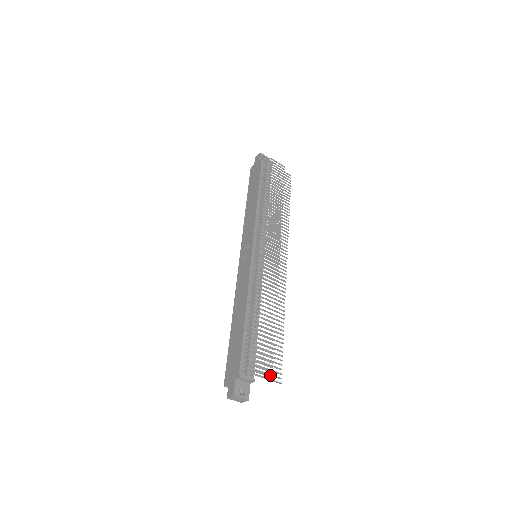
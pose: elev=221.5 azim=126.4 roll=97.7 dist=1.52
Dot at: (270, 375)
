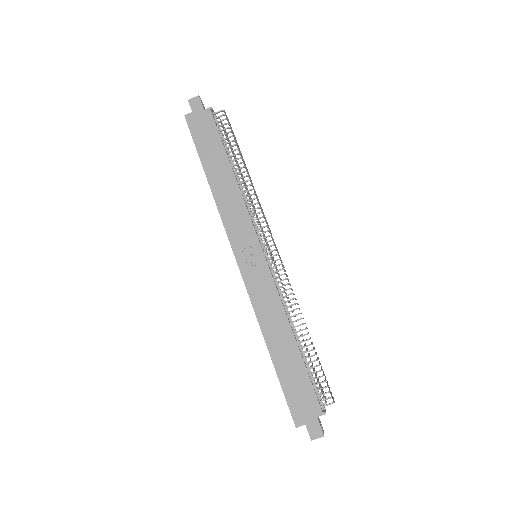
Dot at: occluded
